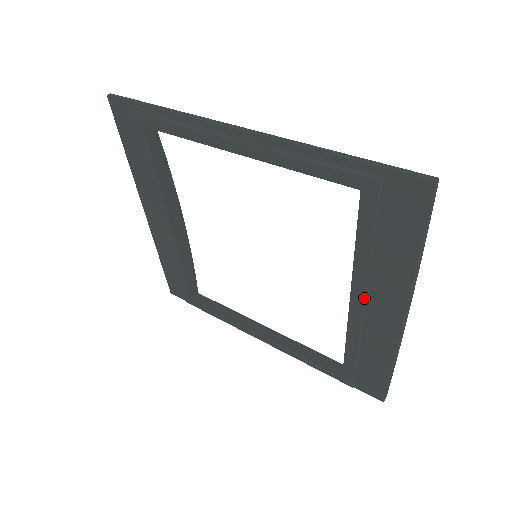
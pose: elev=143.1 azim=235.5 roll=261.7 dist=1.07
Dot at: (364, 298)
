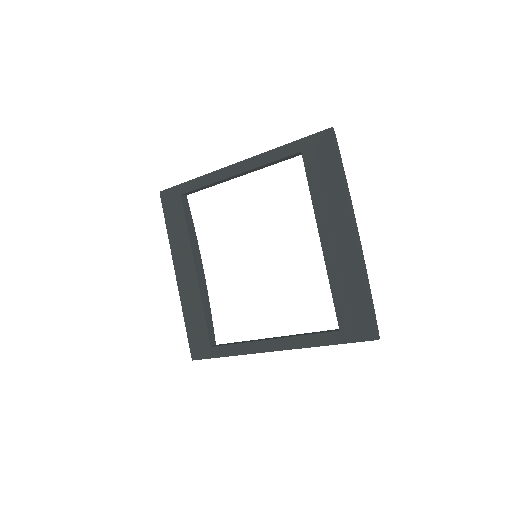
Dot at: (327, 227)
